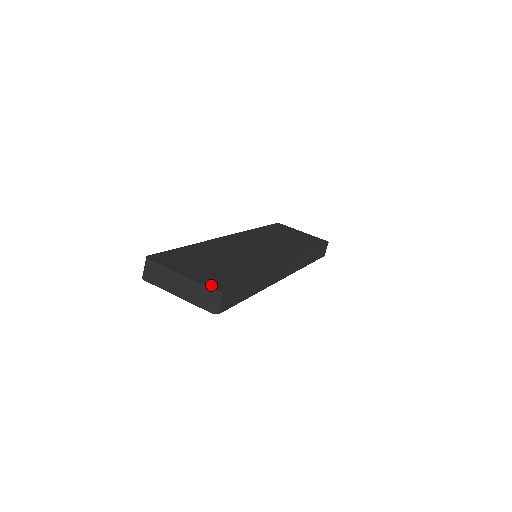
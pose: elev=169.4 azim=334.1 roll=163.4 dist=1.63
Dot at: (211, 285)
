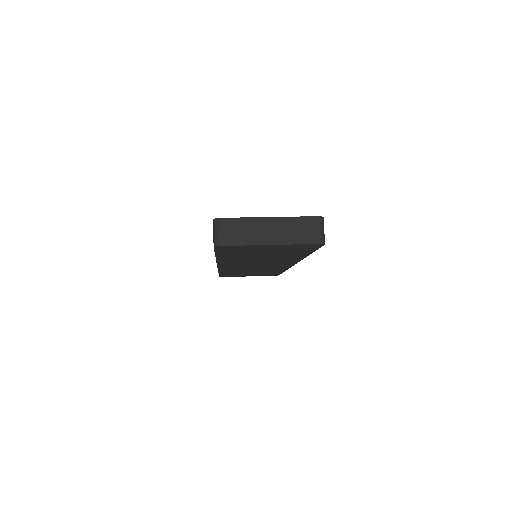
Dot at: (305, 217)
